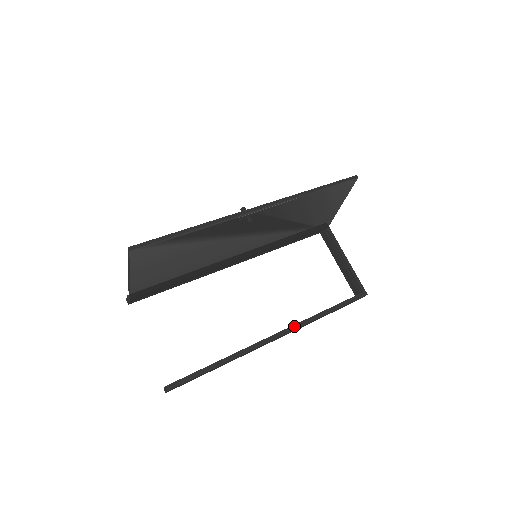
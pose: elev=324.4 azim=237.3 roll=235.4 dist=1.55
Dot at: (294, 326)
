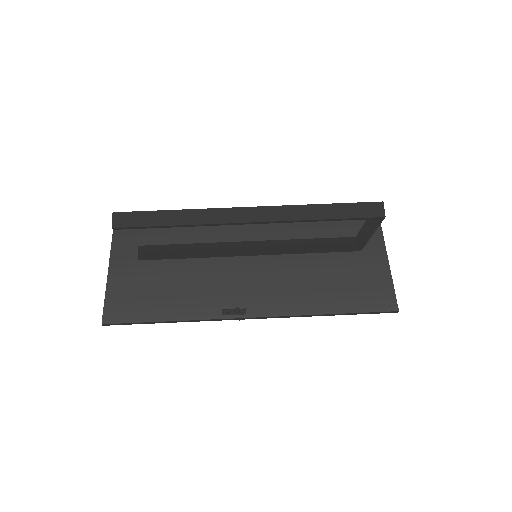
Dot at: occluded
